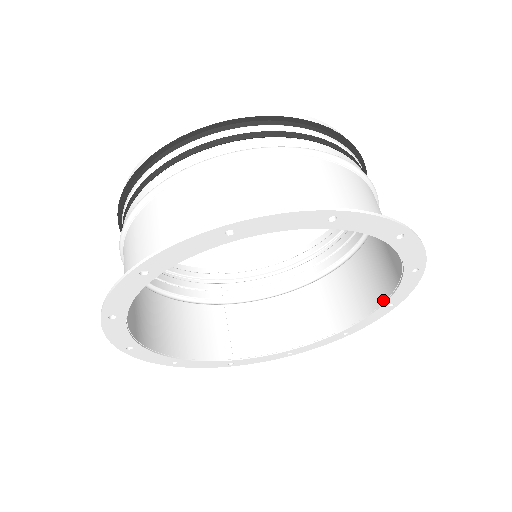
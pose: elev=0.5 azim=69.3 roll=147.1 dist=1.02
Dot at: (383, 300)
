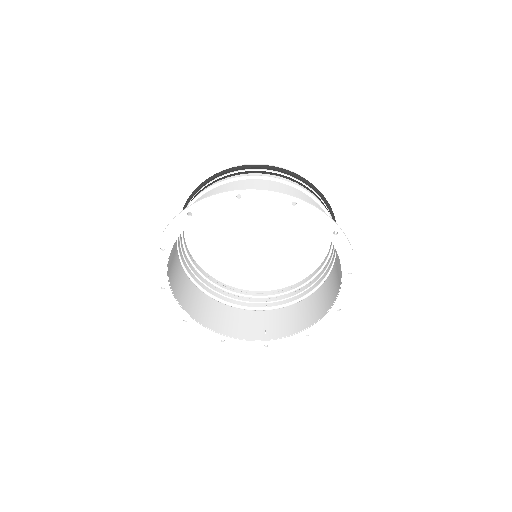
Dot at: (341, 269)
